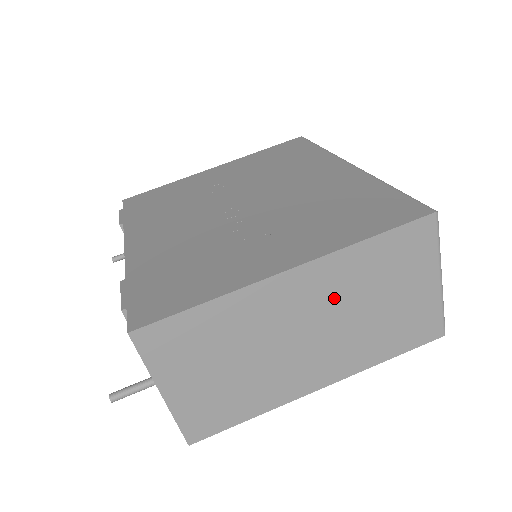
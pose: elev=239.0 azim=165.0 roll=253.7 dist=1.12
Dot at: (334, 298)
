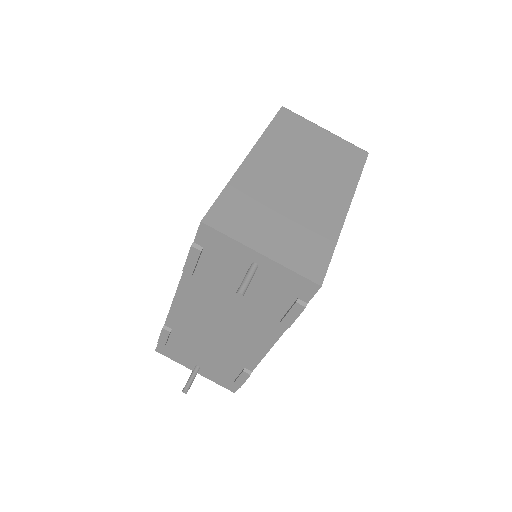
Dot at: (288, 158)
